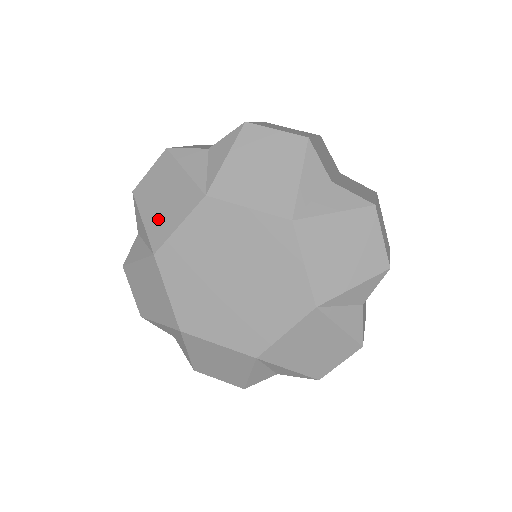
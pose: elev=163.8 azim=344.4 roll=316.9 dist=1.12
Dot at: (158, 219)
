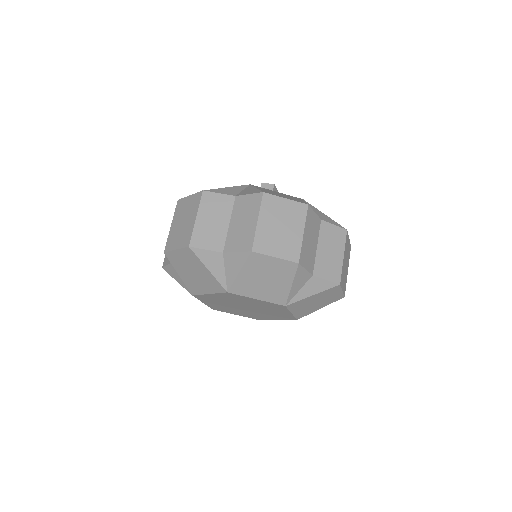
Dot at: occluded
